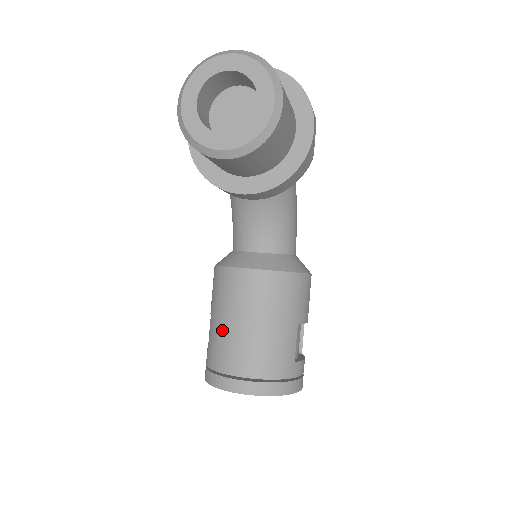
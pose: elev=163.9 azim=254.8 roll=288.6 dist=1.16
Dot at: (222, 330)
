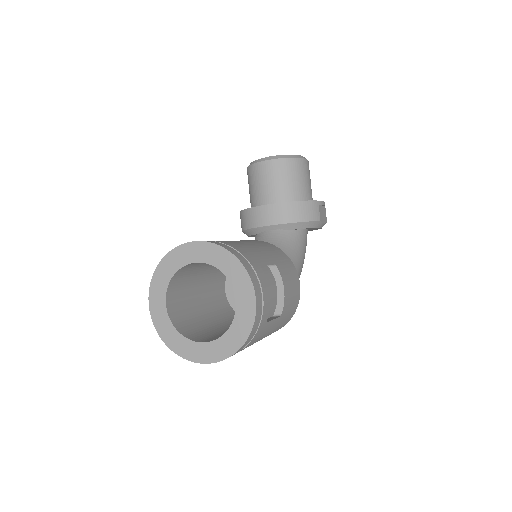
Dot at: occluded
